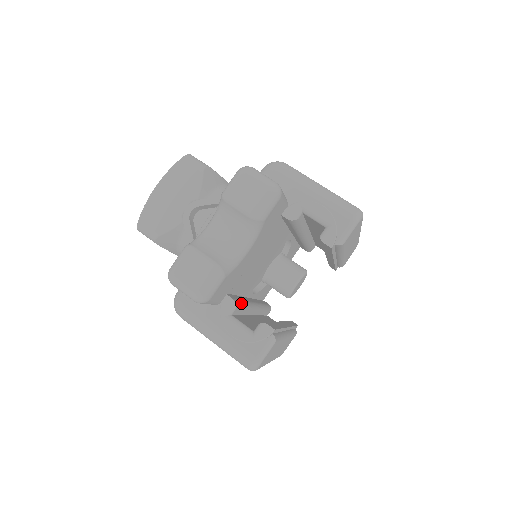
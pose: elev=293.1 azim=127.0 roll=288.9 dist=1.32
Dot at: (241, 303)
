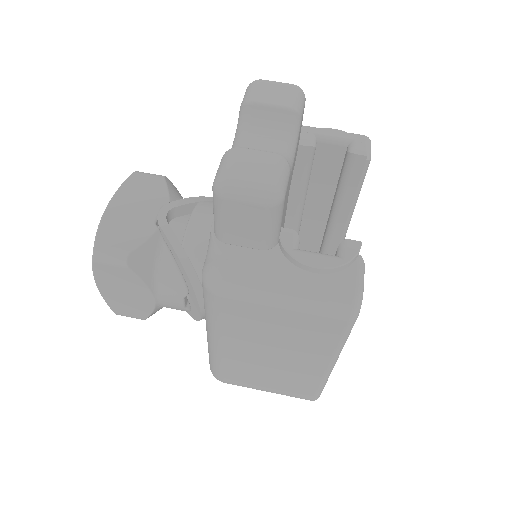
Dot at: occluded
